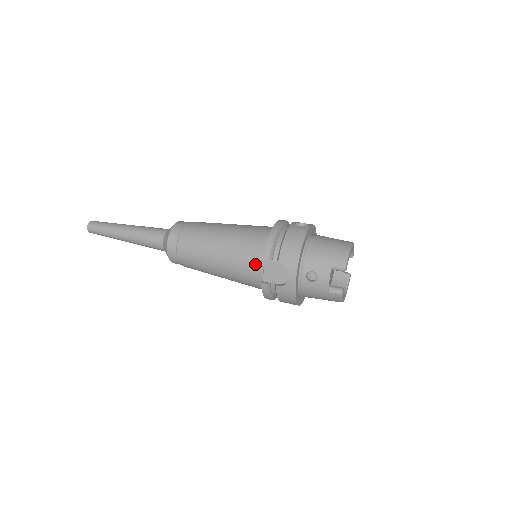
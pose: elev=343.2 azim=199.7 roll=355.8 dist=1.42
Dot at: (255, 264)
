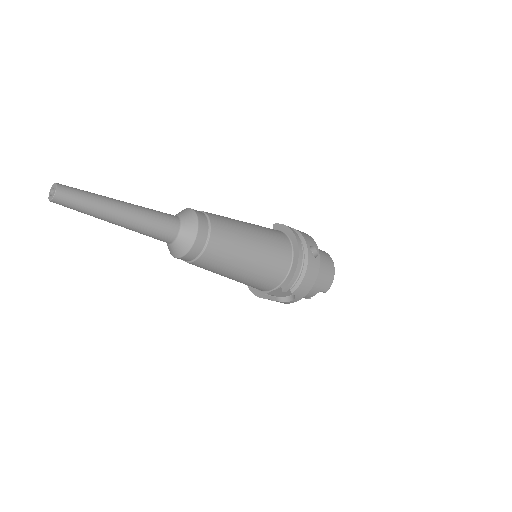
Dot at: (268, 286)
